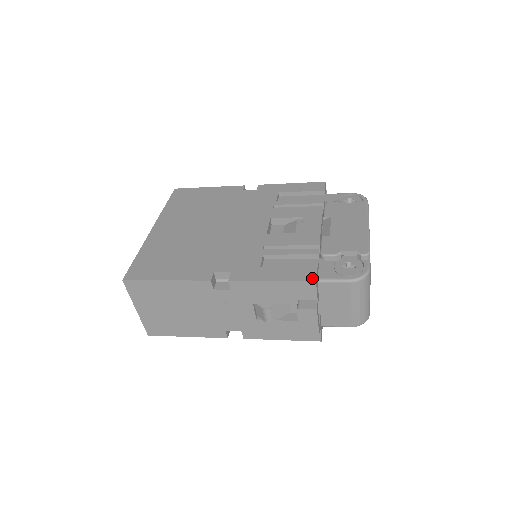
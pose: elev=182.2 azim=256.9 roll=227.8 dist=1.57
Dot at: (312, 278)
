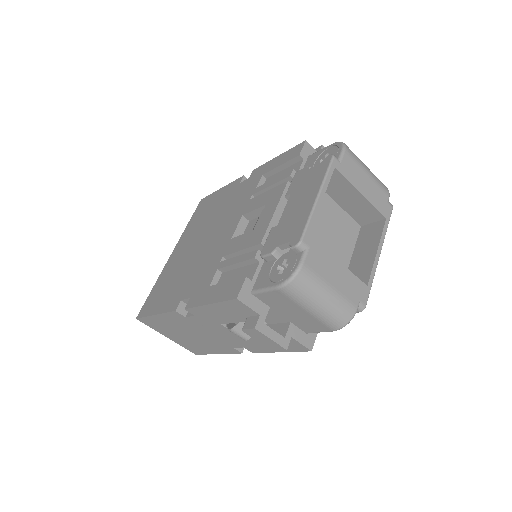
Dot at: (235, 295)
